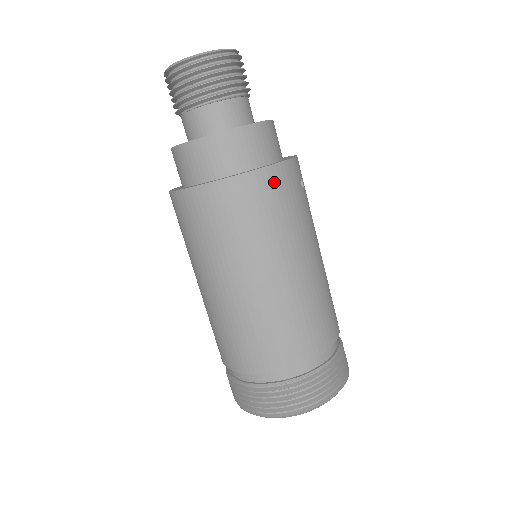
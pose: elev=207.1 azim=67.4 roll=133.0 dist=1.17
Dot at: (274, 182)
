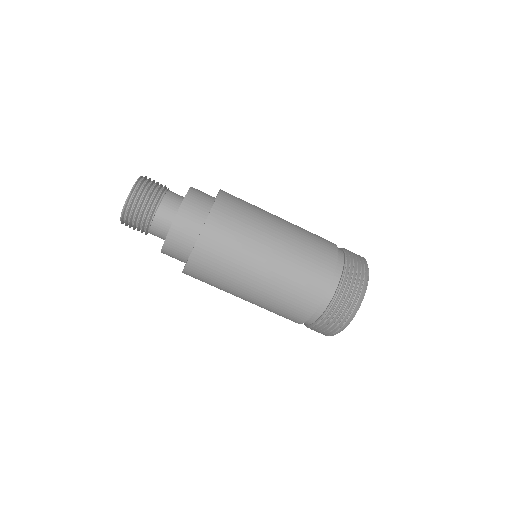
Dot at: (226, 204)
